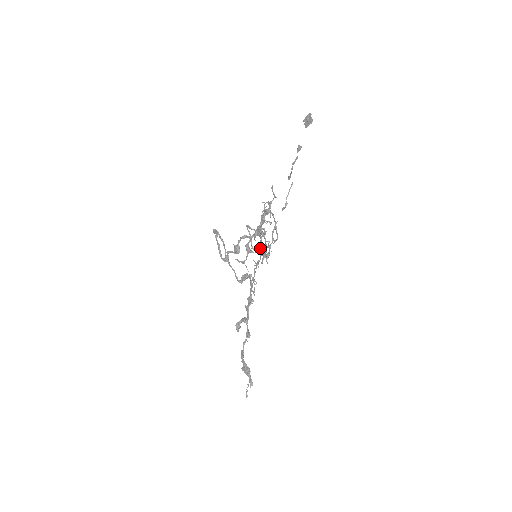
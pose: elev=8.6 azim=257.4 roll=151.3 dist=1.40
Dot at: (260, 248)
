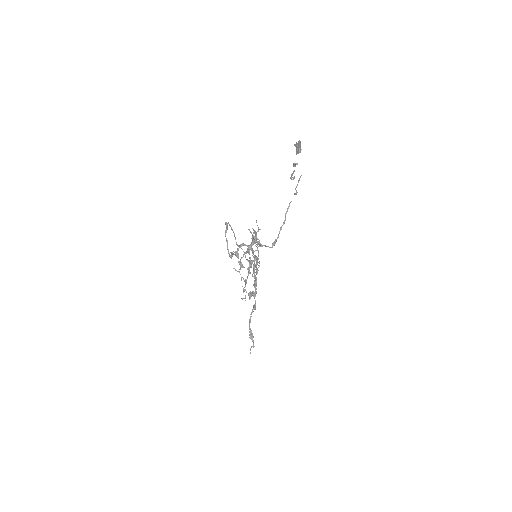
Dot at: (248, 269)
